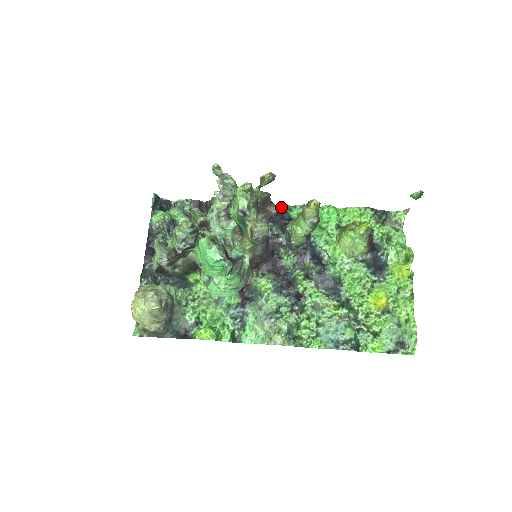
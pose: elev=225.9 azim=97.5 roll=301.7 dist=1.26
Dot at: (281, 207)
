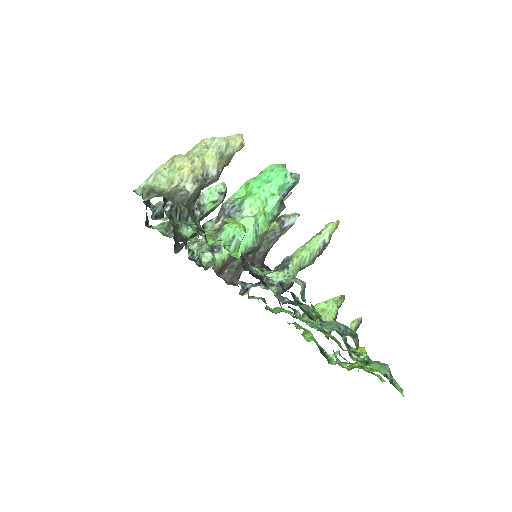
Dot at: occluded
